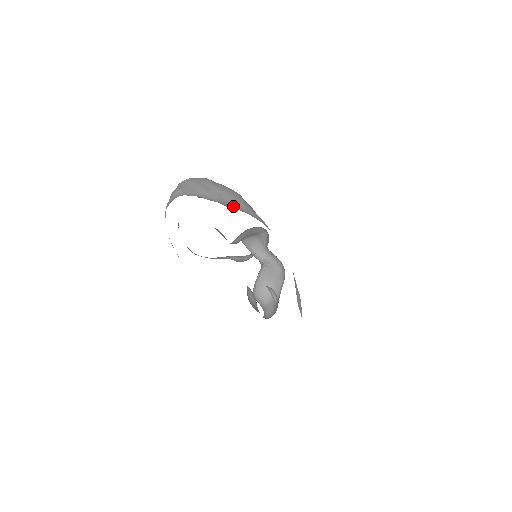
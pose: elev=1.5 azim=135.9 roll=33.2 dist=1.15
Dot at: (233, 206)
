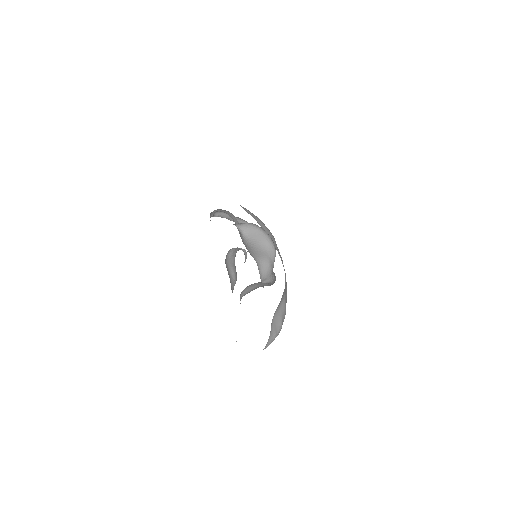
Dot at: (261, 226)
